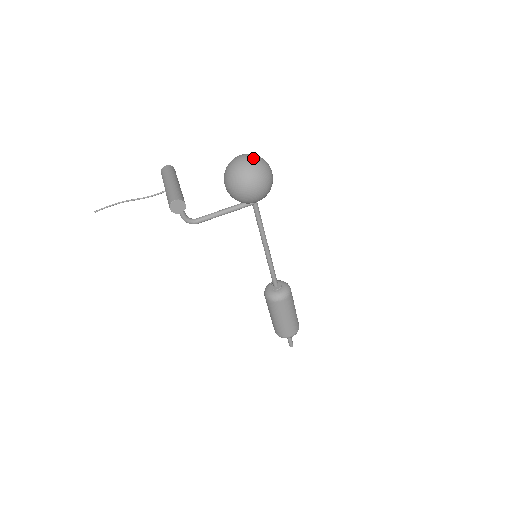
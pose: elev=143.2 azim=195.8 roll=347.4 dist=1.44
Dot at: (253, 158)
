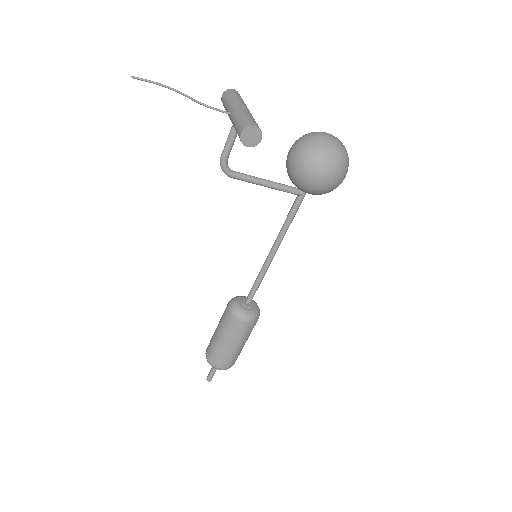
Dot at: (342, 143)
